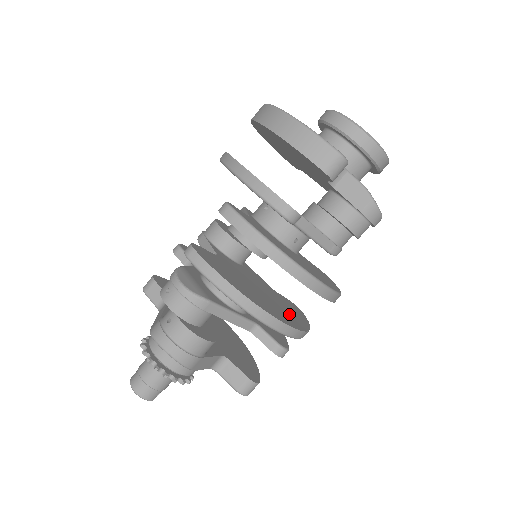
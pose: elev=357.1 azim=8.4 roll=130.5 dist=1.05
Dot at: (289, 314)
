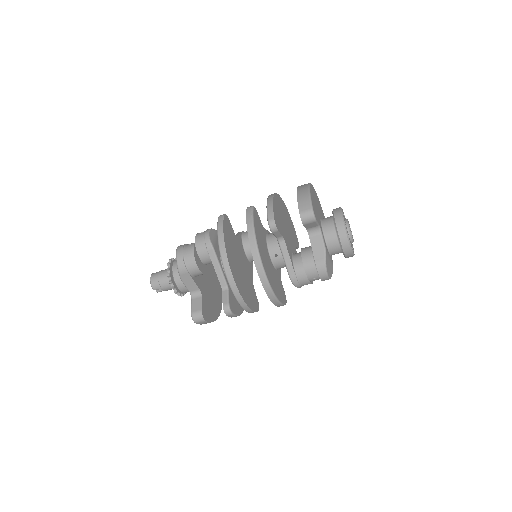
Dot at: (244, 289)
